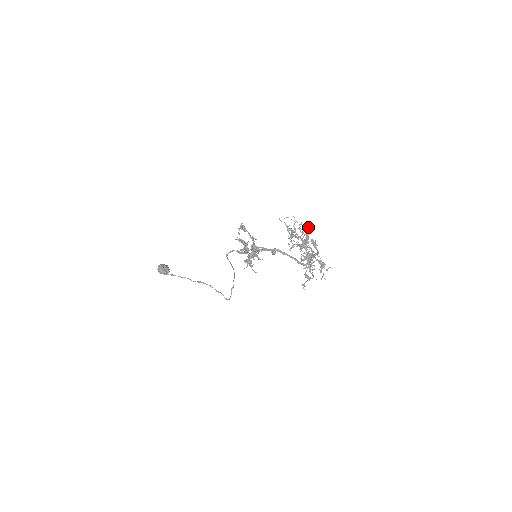
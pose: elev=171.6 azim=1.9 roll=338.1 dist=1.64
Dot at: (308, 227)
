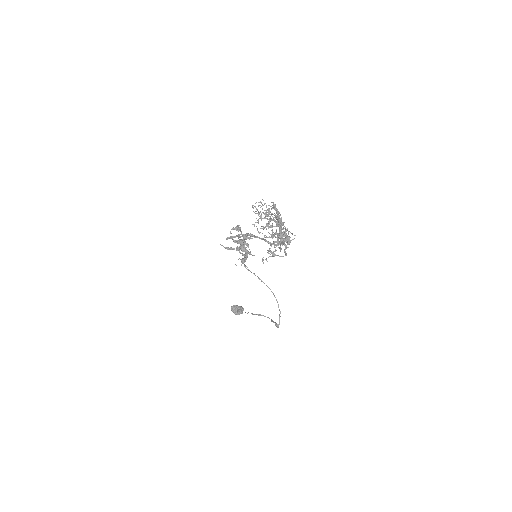
Dot at: (275, 206)
